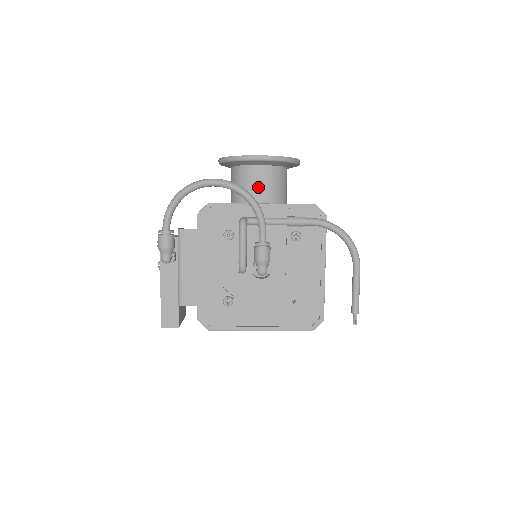
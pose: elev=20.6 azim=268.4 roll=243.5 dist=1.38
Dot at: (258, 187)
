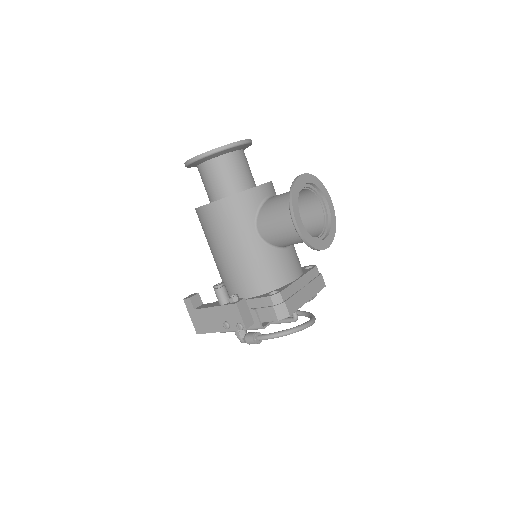
Dot at: occluded
